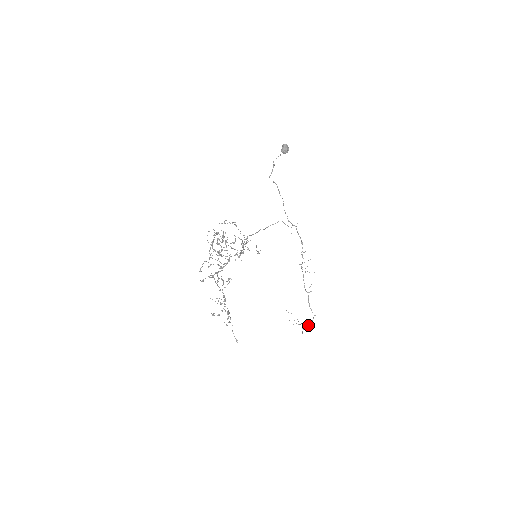
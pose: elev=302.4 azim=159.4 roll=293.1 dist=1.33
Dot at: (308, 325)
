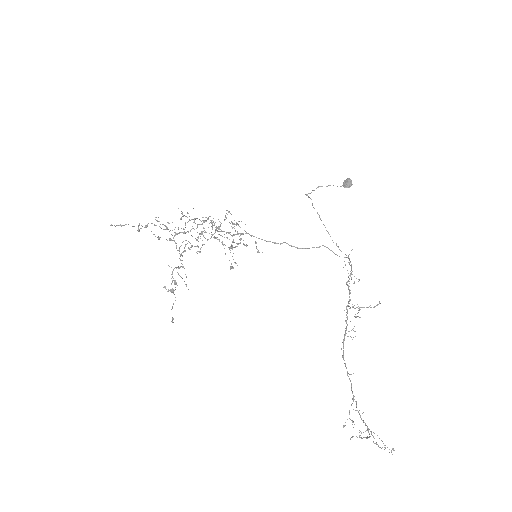
Dot at: occluded
